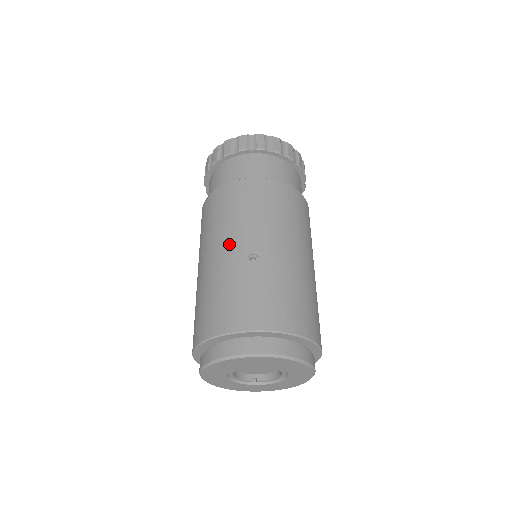
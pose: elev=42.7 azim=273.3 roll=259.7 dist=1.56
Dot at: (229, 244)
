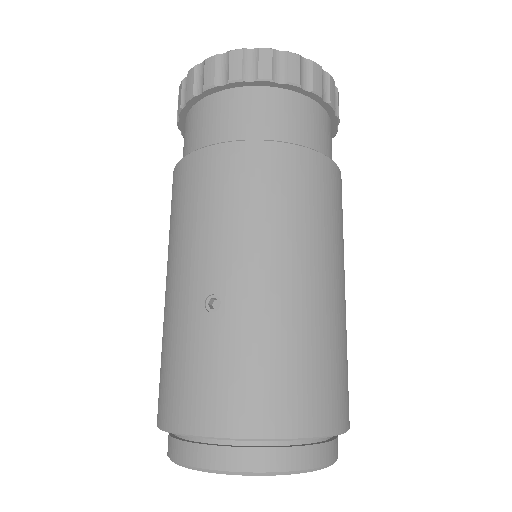
Dot at: (184, 272)
